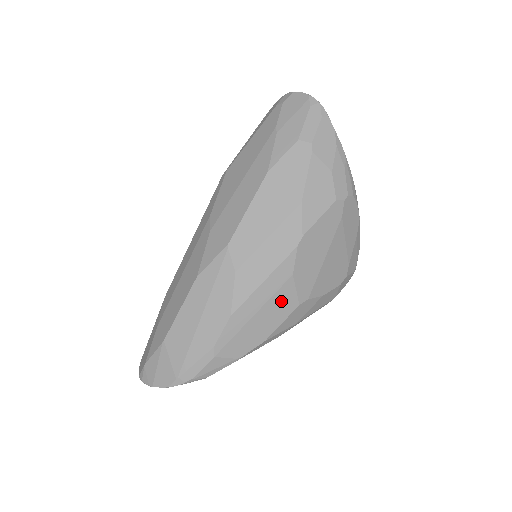
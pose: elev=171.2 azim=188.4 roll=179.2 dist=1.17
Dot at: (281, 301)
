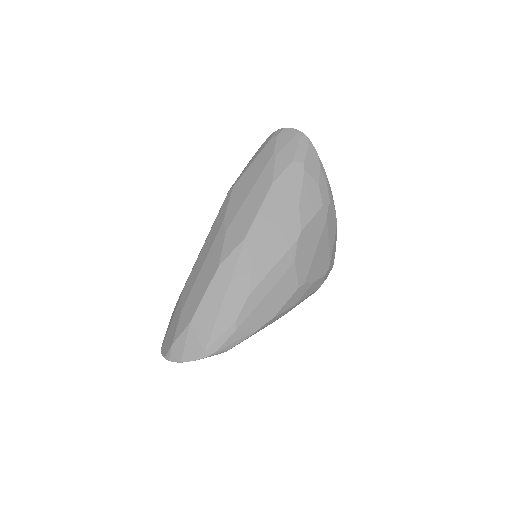
Dot at: (286, 284)
